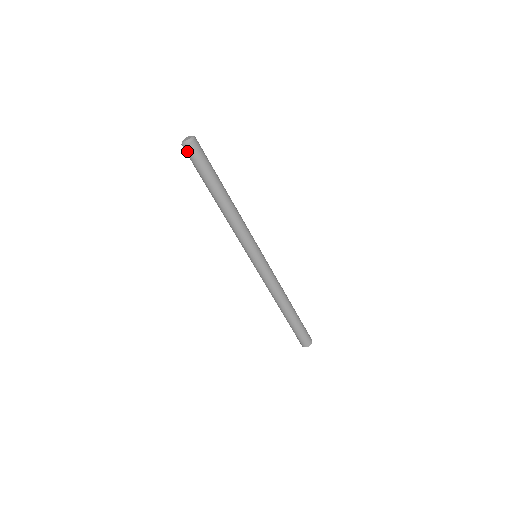
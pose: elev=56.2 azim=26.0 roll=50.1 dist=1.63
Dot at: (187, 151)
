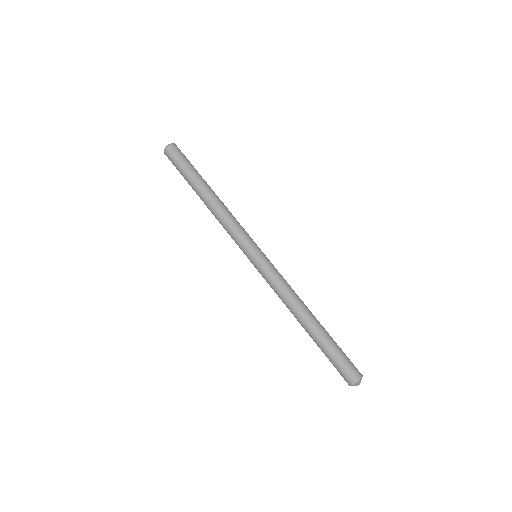
Dot at: (170, 152)
